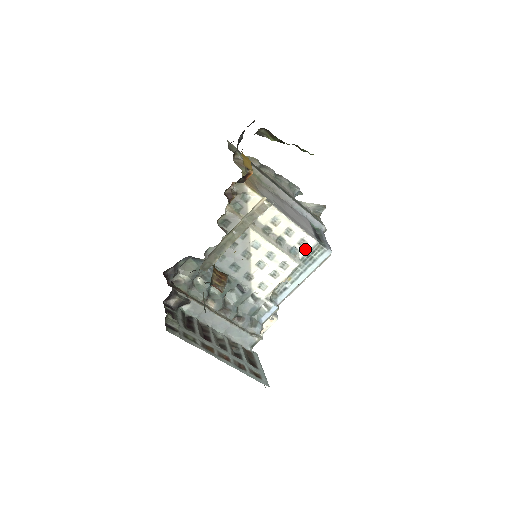
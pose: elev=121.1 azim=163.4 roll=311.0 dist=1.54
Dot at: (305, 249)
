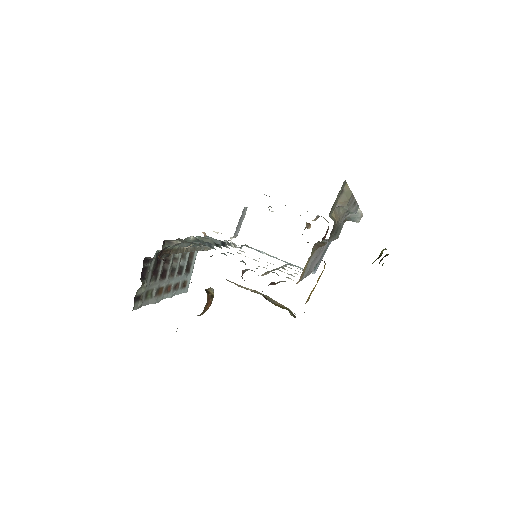
Dot at: occluded
